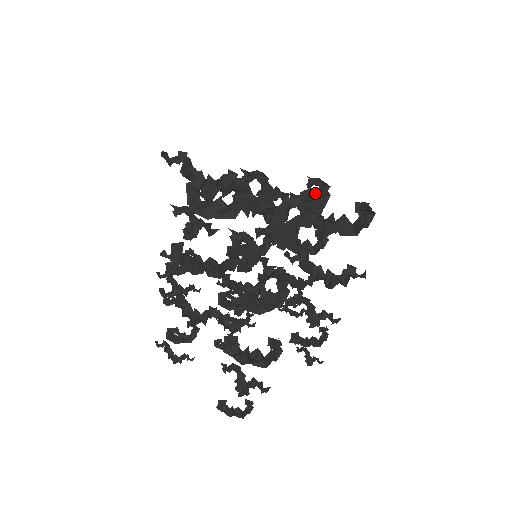
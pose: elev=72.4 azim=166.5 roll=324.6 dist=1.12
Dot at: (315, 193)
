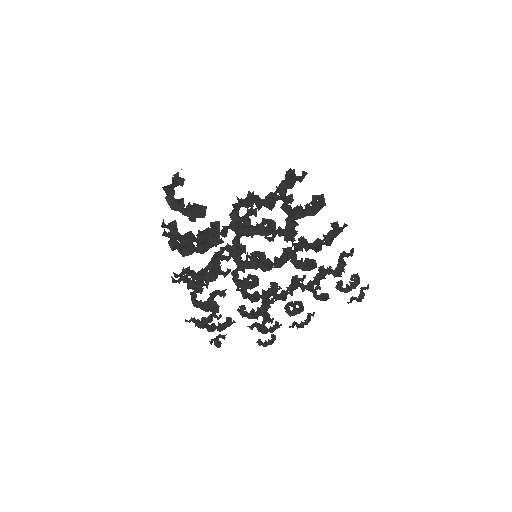
Dot at: occluded
